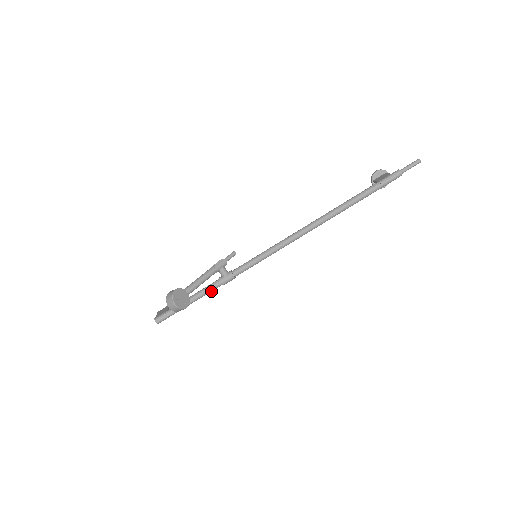
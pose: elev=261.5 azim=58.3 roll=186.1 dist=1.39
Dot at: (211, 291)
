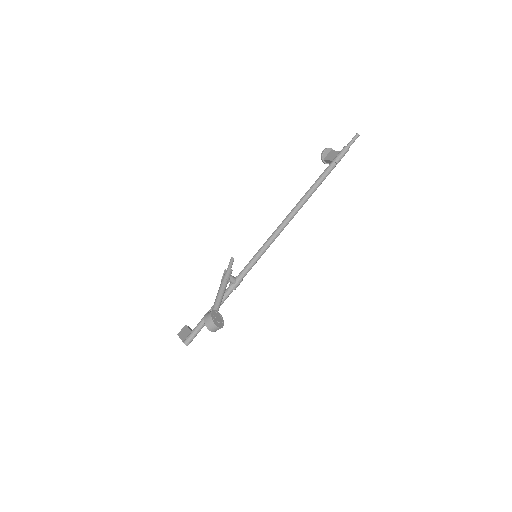
Dot at: (225, 299)
